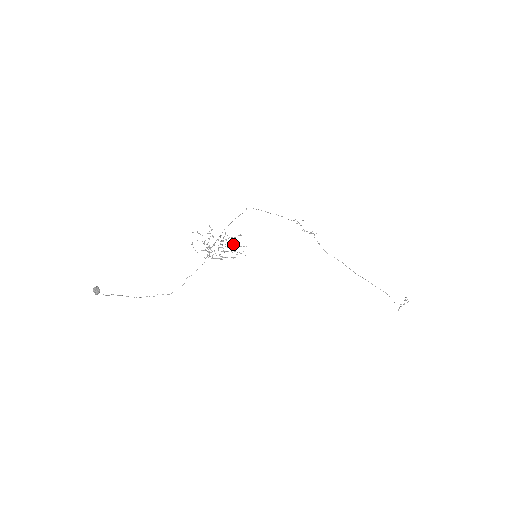
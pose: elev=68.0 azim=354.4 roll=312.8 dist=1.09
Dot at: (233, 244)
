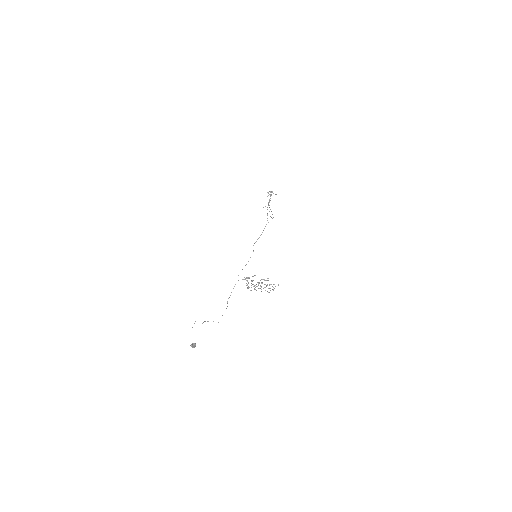
Dot at: occluded
